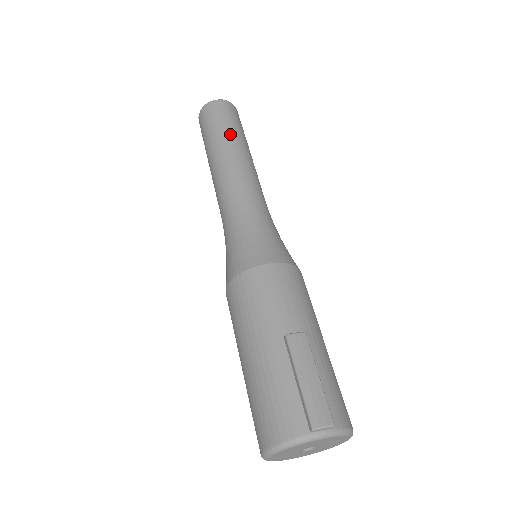
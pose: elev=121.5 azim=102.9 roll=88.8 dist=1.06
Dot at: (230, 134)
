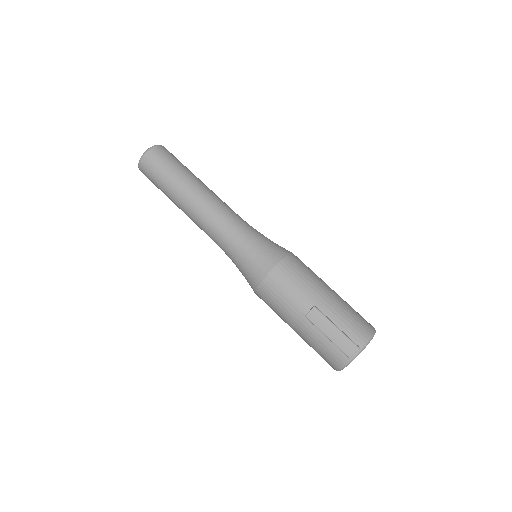
Dot at: (174, 183)
